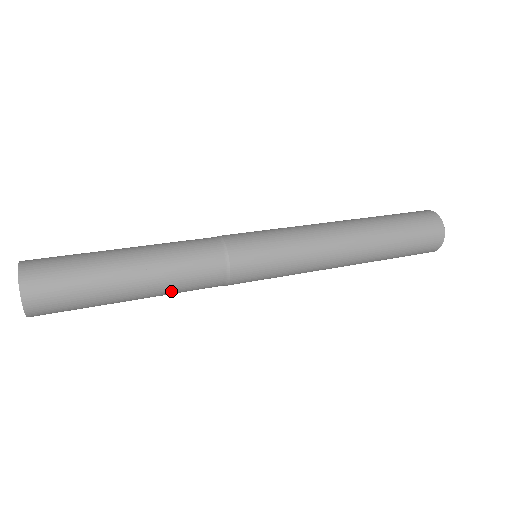
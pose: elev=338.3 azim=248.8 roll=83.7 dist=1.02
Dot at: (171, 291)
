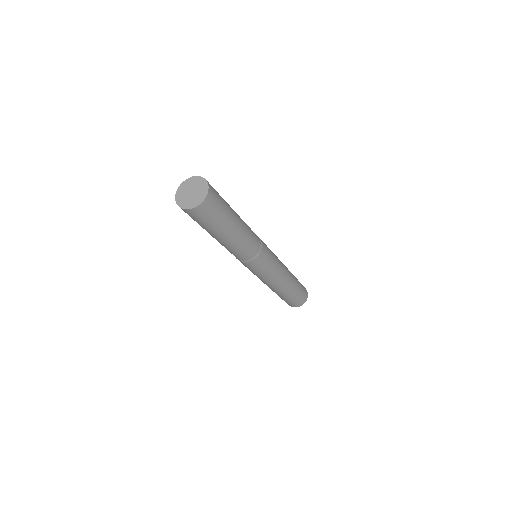
Dot at: (247, 231)
